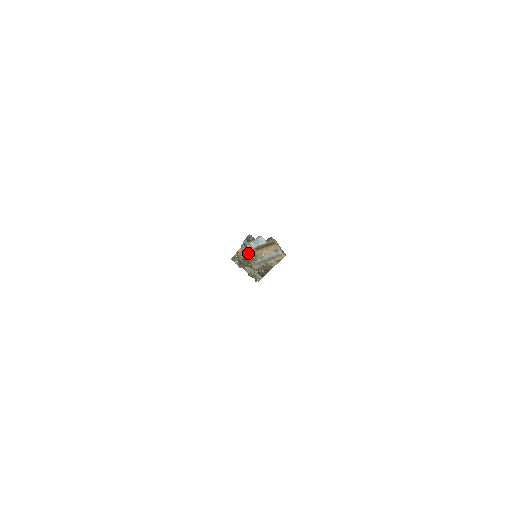
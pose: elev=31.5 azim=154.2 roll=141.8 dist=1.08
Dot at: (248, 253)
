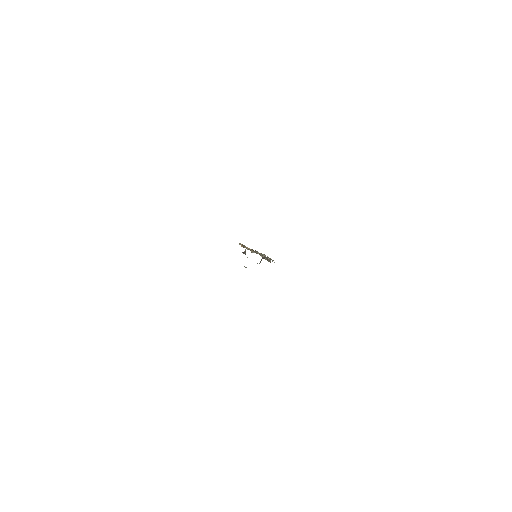
Dot at: occluded
